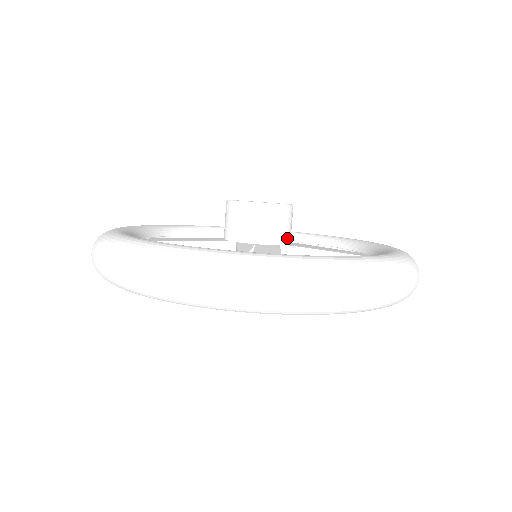
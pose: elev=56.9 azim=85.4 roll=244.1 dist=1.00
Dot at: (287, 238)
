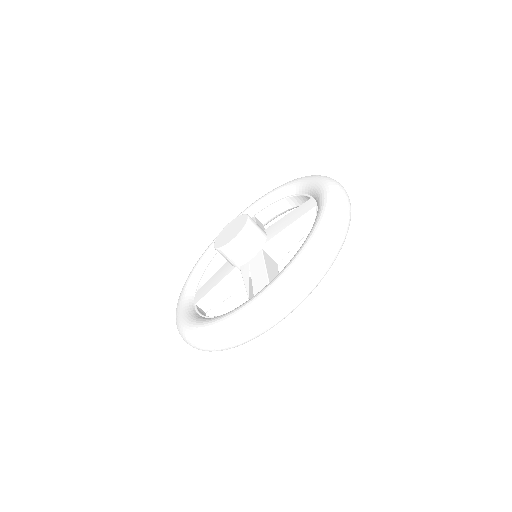
Dot at: (262, 239)
